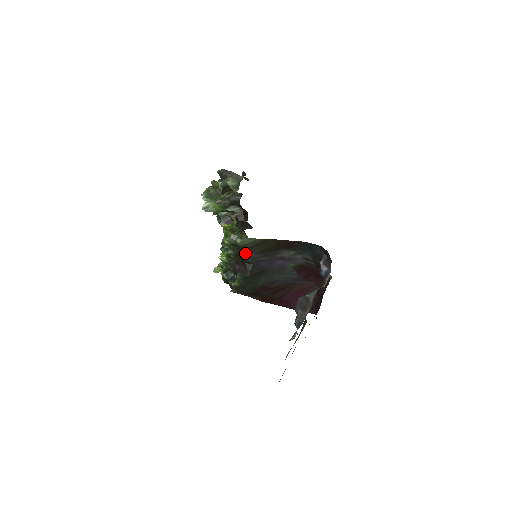
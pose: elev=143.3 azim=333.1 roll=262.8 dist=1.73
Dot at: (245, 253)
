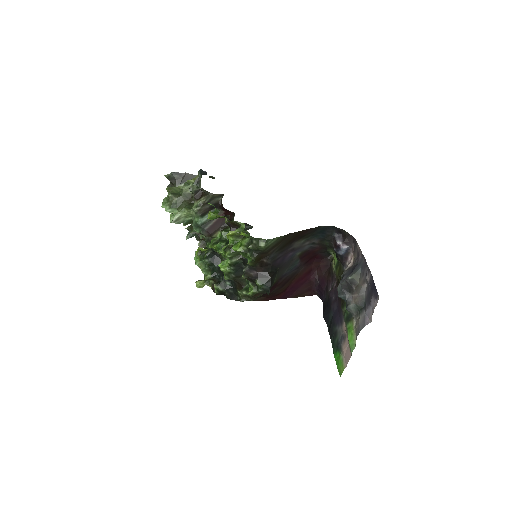
Dot at: (265, 256)
